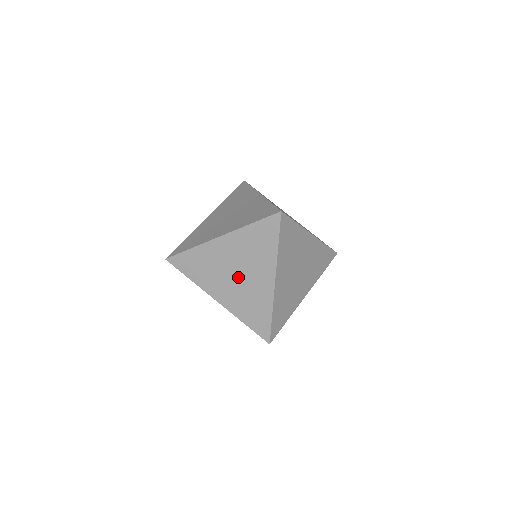
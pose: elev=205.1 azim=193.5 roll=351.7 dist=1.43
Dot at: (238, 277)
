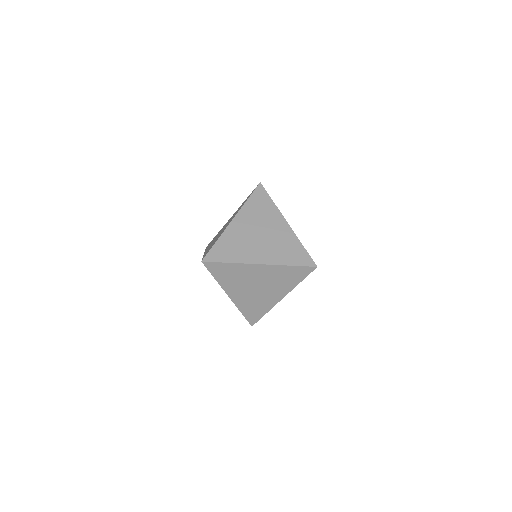
Dot at: occluded
